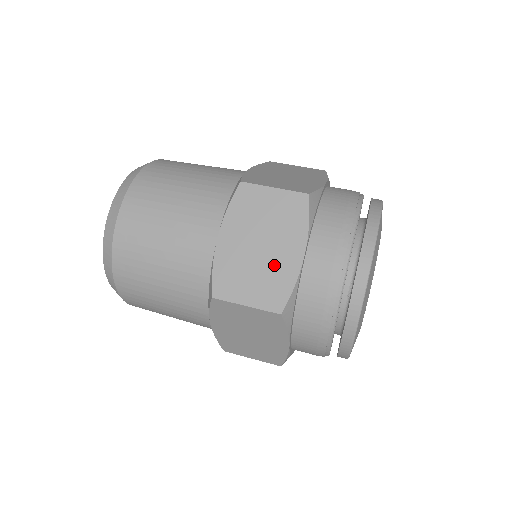
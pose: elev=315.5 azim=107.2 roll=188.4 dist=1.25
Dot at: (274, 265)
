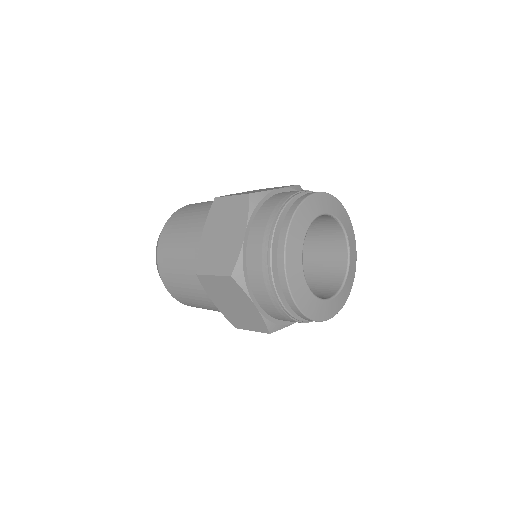
Dot at: (229, 245)
